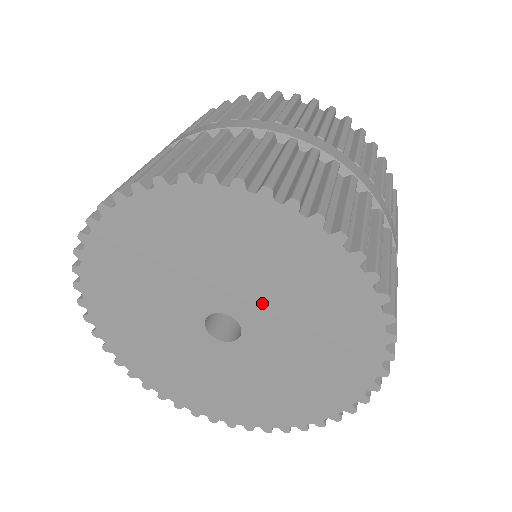
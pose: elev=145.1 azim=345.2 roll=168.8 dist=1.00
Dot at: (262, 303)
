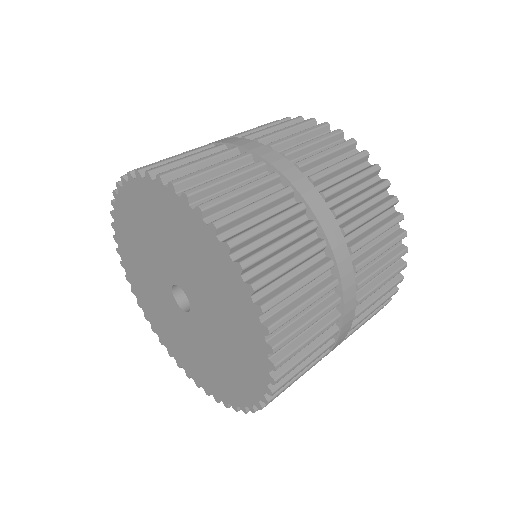
Dot at: (206, 305)
